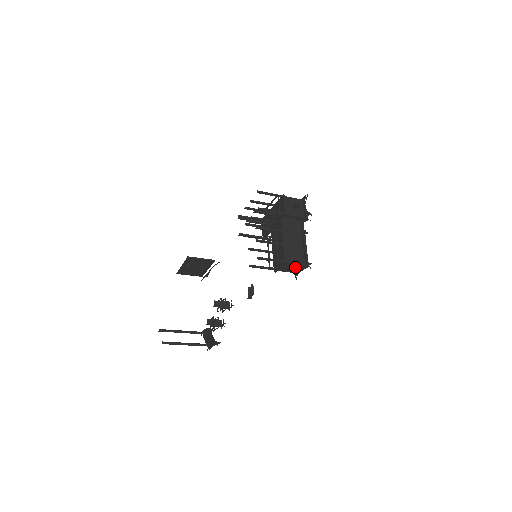
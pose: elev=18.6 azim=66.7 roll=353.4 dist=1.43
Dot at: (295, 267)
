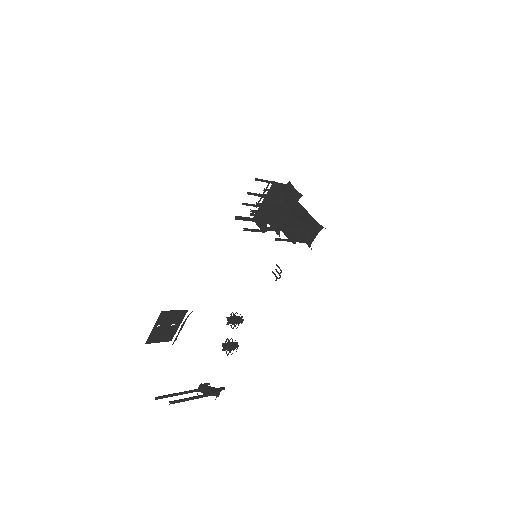
Dot at: (311, 233)
